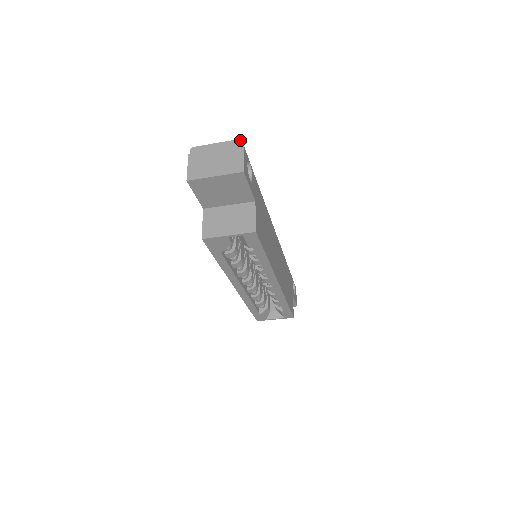
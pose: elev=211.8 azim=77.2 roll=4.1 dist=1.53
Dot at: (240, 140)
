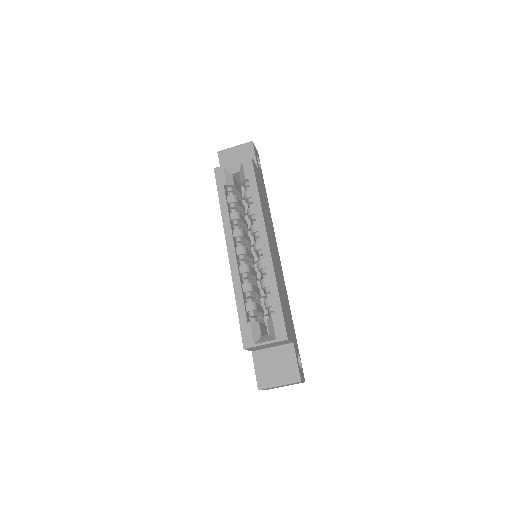
Dot at: occluded
